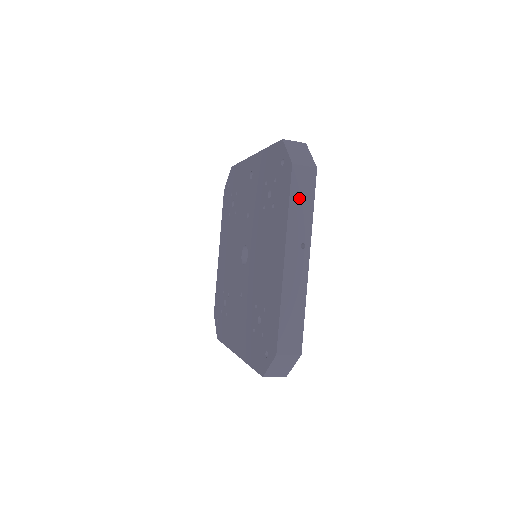
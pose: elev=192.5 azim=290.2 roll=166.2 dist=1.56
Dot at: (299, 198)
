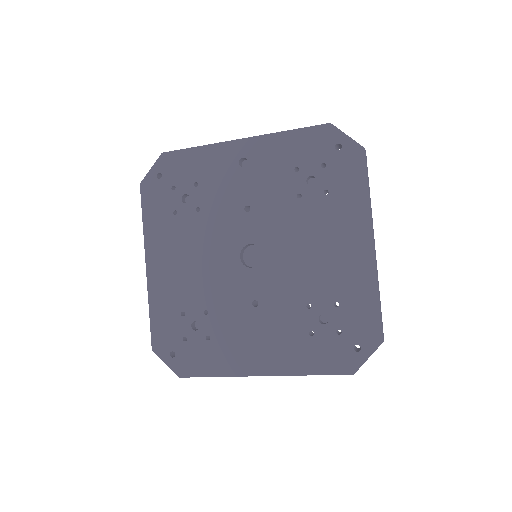
Dot at: occluded
